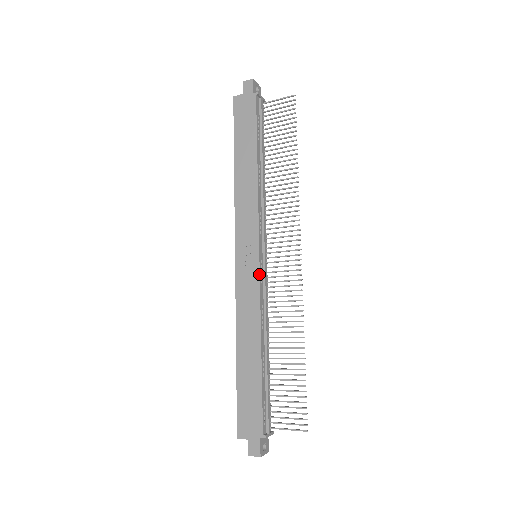
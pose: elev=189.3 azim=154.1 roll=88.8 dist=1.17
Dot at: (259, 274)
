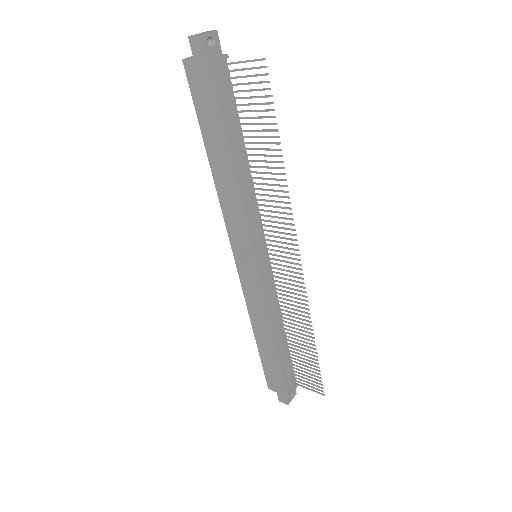
Dot at: (260, 282)
